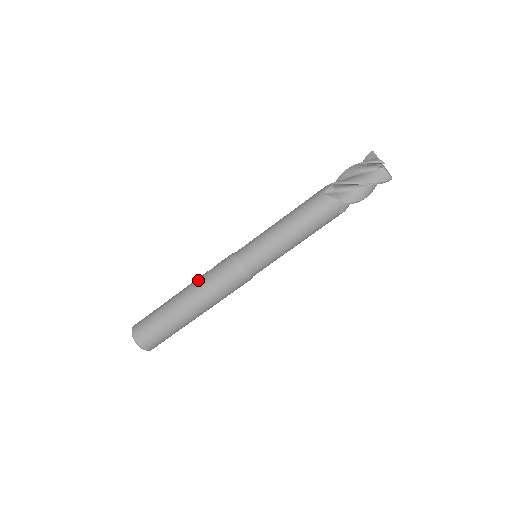
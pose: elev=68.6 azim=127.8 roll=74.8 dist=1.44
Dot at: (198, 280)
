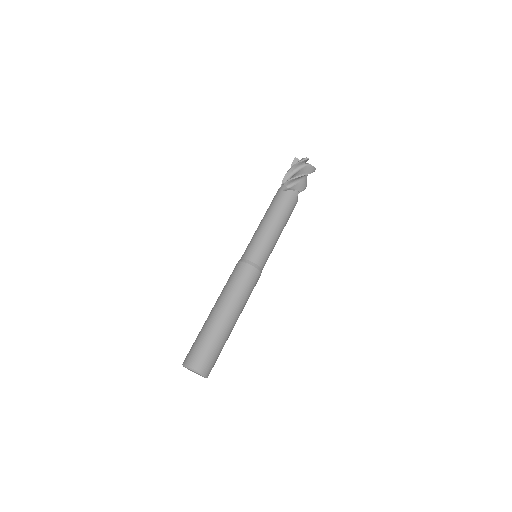
Dot at: occluded
